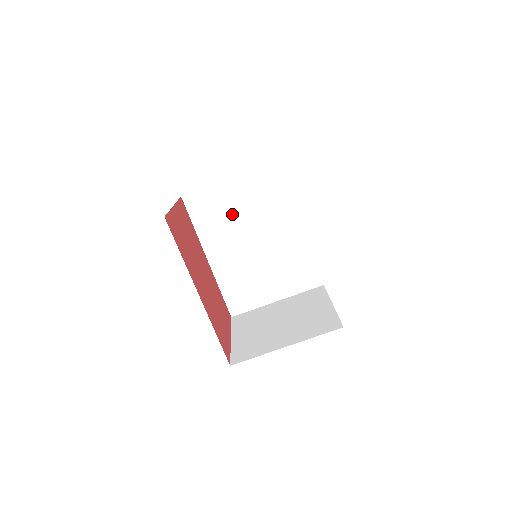
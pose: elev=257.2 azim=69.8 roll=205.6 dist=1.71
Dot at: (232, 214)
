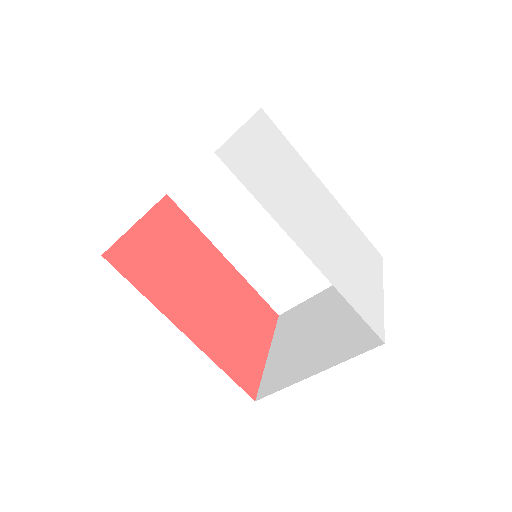
Dot at: (231, 198)
